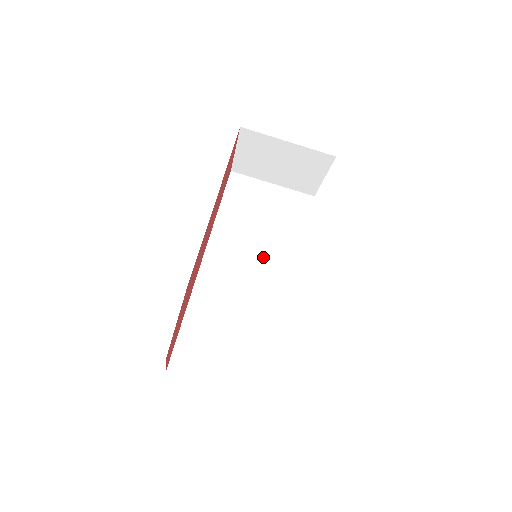
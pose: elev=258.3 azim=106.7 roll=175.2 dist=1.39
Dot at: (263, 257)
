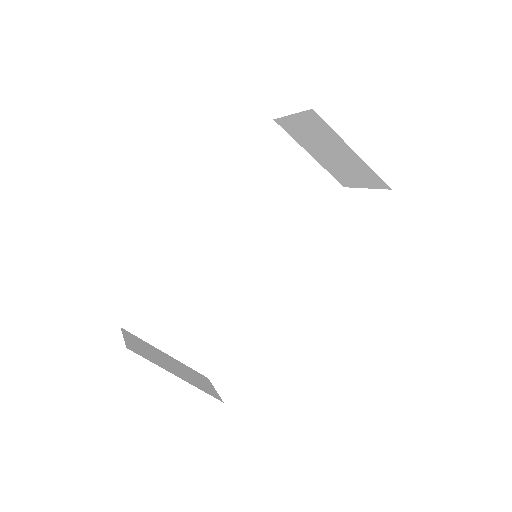
Dot at: (261, 239)
